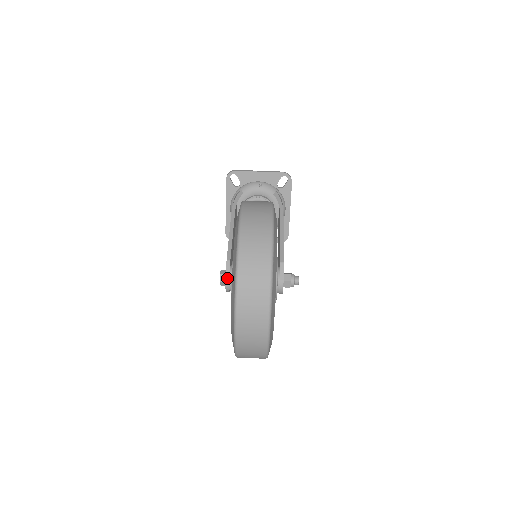
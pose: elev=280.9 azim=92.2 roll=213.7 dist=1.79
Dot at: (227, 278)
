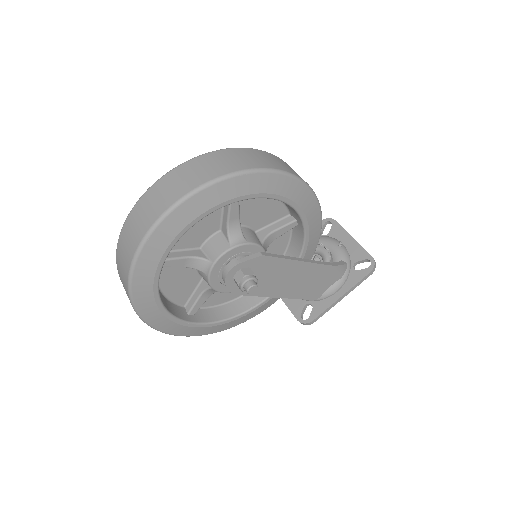
Dot at: occluded
